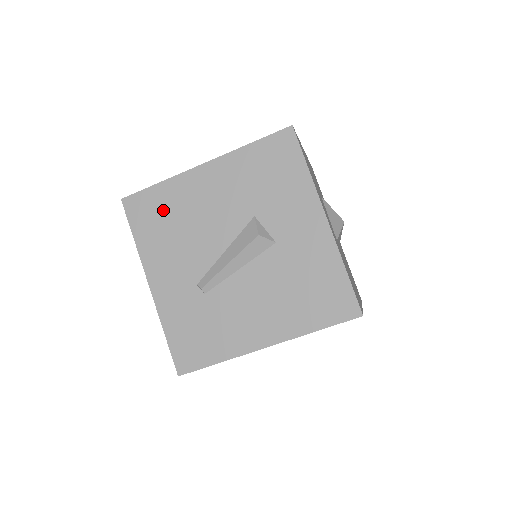
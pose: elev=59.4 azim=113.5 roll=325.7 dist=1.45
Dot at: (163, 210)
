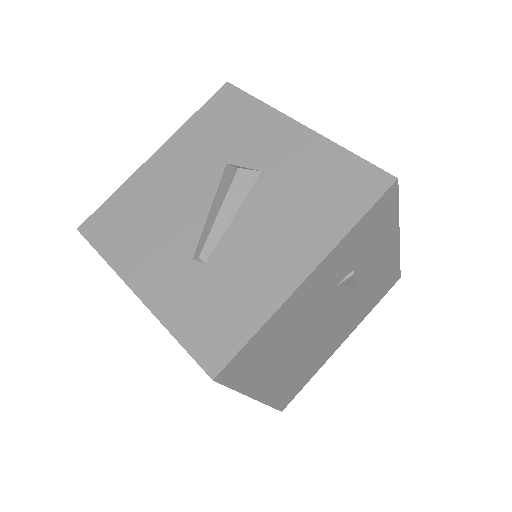
Dot at: (126, 213)
